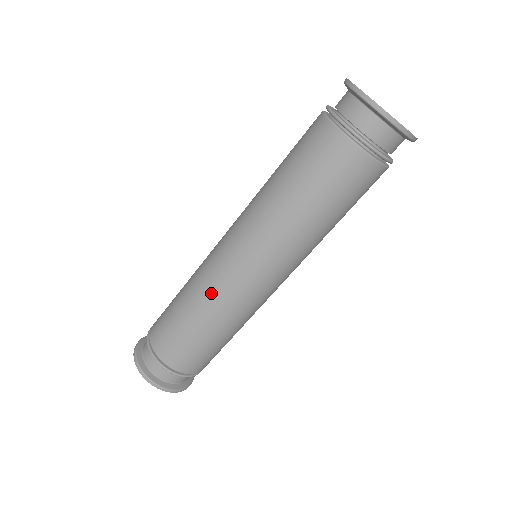
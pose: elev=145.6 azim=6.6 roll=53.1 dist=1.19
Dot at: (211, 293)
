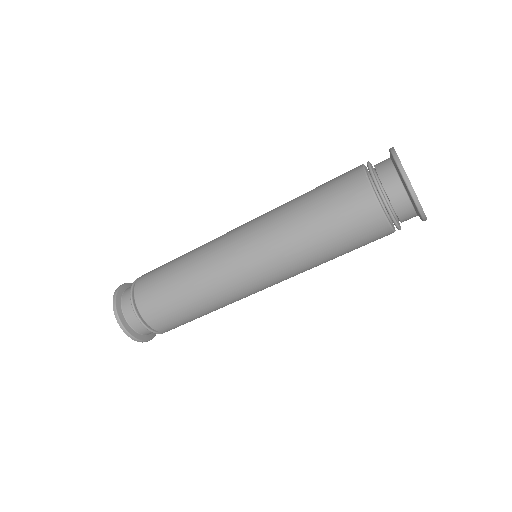
Dot at: (204, 248)
